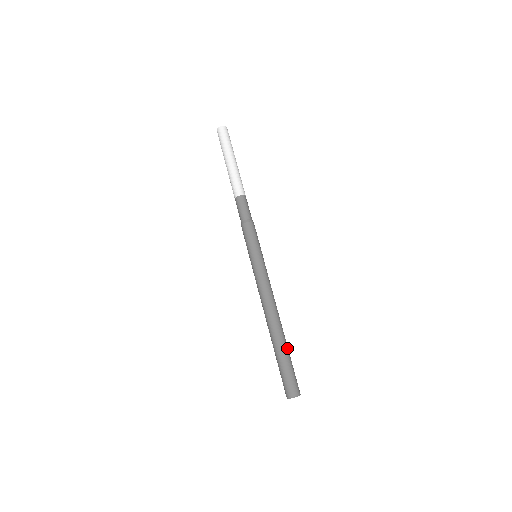
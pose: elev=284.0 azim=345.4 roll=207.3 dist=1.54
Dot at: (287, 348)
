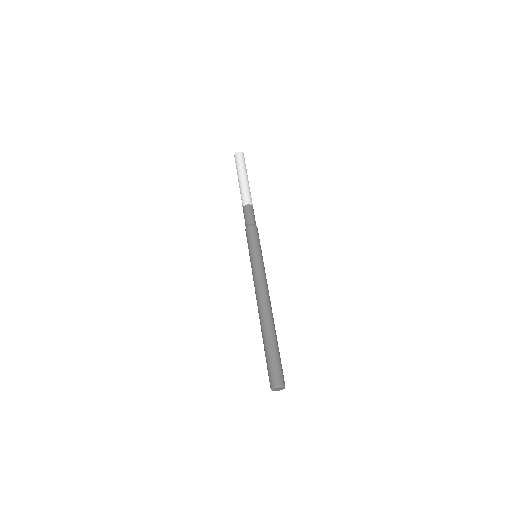
Dot at: occluded
